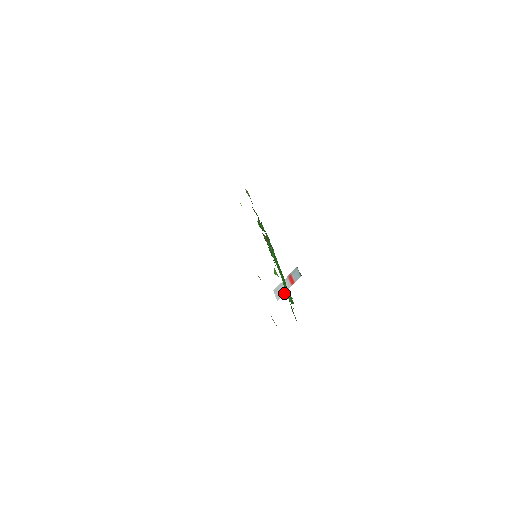
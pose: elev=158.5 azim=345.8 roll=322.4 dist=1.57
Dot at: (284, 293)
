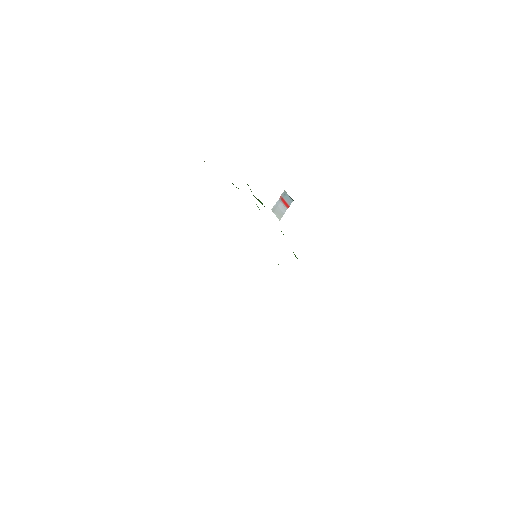
Dot at: occluded
